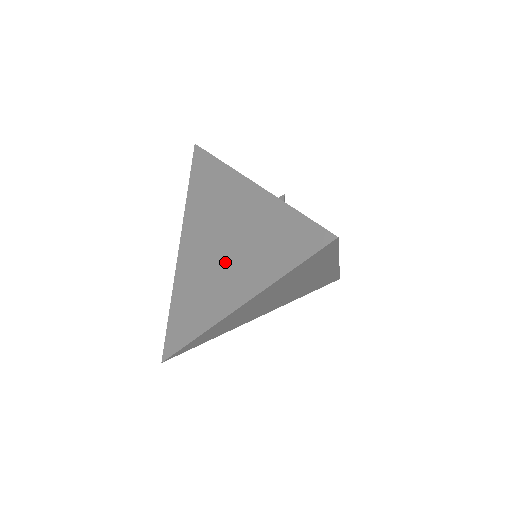
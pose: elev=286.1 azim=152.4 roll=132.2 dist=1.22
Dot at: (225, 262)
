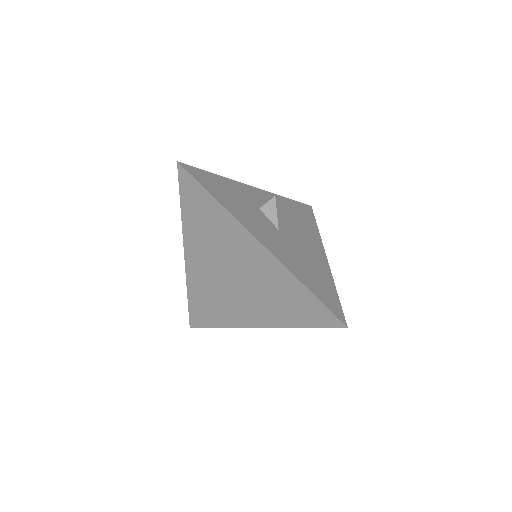
Dot at: (241, 292)
